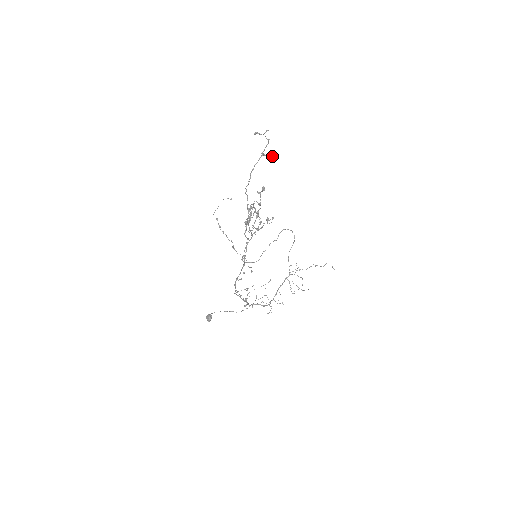
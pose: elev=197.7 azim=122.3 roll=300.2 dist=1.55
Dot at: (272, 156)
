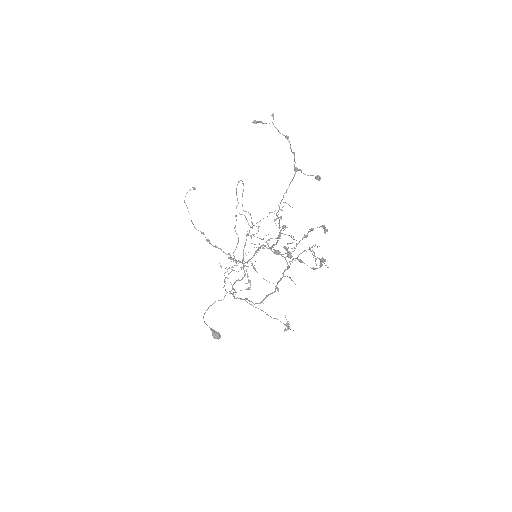
Dot at: (320, 178)
